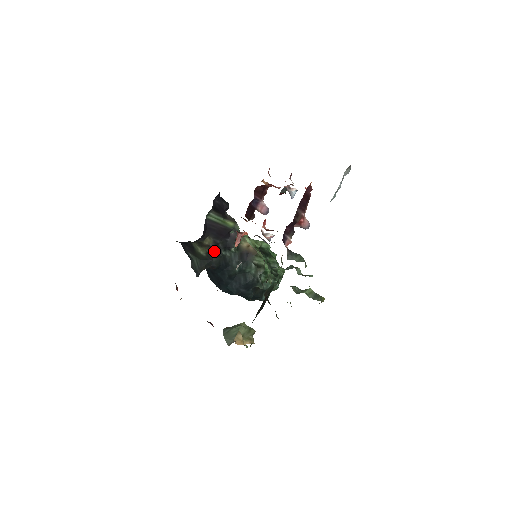
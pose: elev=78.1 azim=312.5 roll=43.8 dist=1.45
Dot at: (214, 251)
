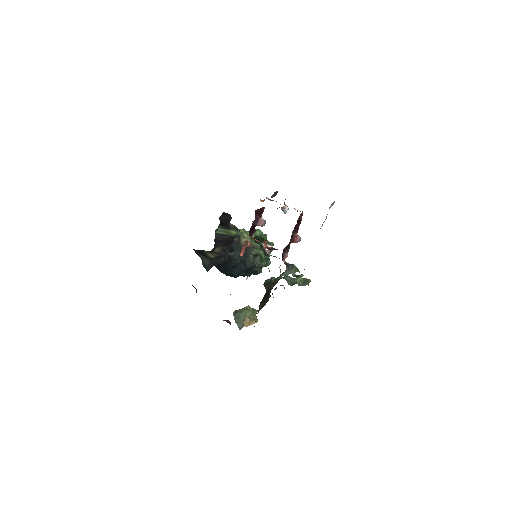
Dot at: (222, 255)
